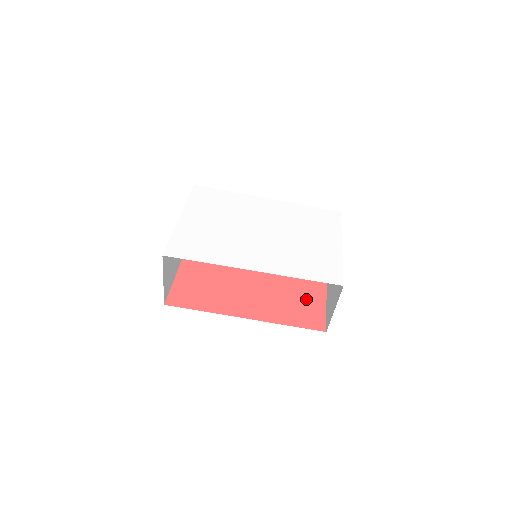
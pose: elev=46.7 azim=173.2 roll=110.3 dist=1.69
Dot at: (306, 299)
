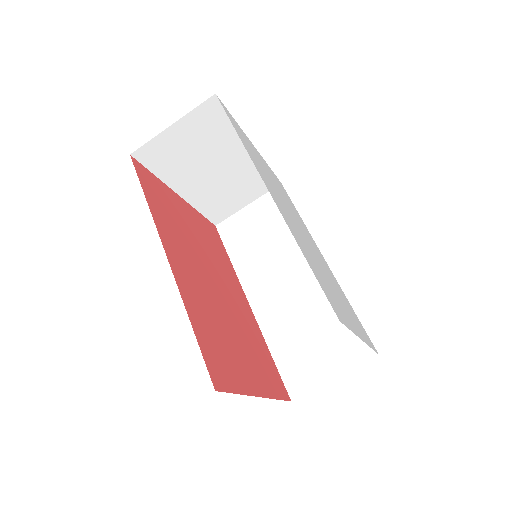
Dot at: (235, 359)
